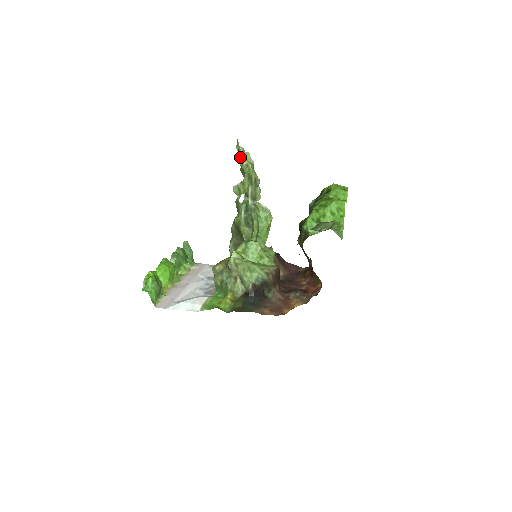
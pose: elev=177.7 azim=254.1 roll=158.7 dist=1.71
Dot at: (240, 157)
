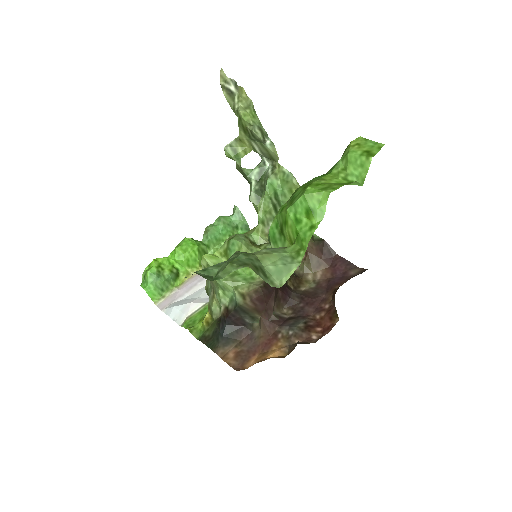
Dot at: (230, 97)
